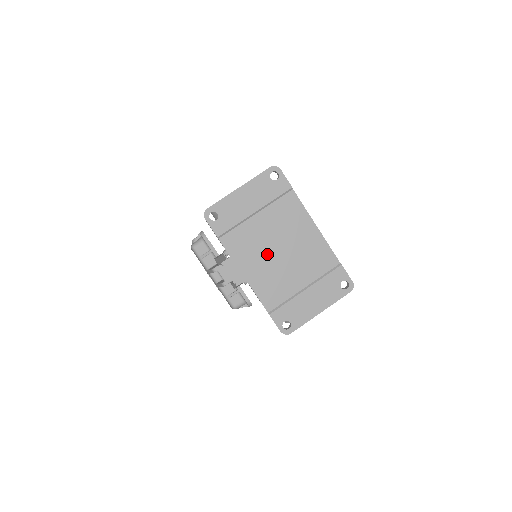
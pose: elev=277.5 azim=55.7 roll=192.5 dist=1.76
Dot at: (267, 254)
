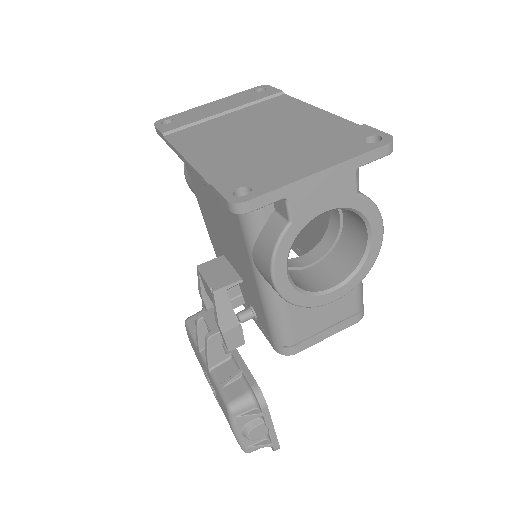
Dot at: (231, 137)
